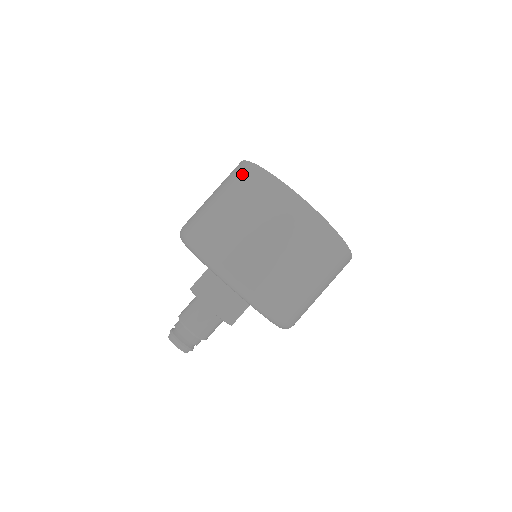
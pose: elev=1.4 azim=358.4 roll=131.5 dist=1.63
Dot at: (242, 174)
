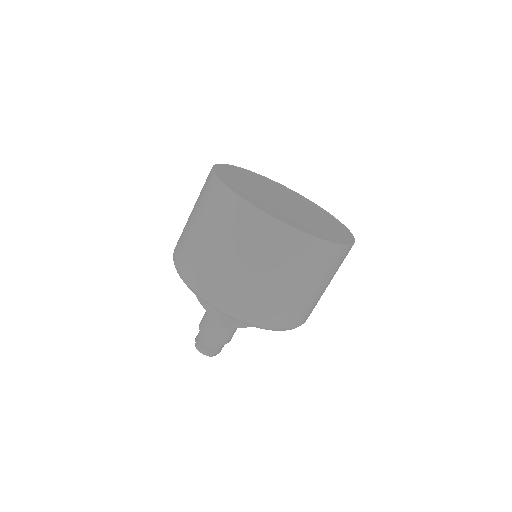
Dot at: occluded
